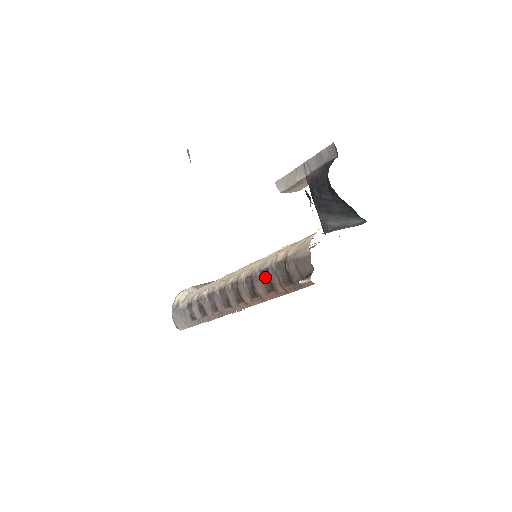
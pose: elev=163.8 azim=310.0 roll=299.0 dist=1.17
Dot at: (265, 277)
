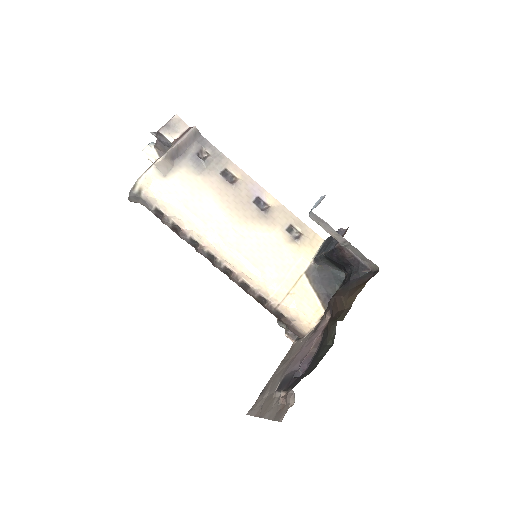
Dot at: (261, 300)
